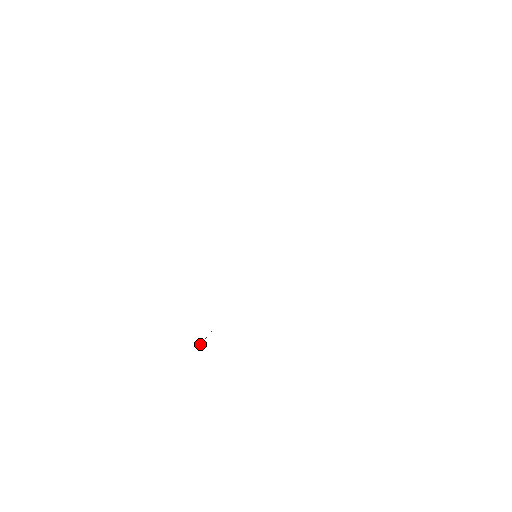
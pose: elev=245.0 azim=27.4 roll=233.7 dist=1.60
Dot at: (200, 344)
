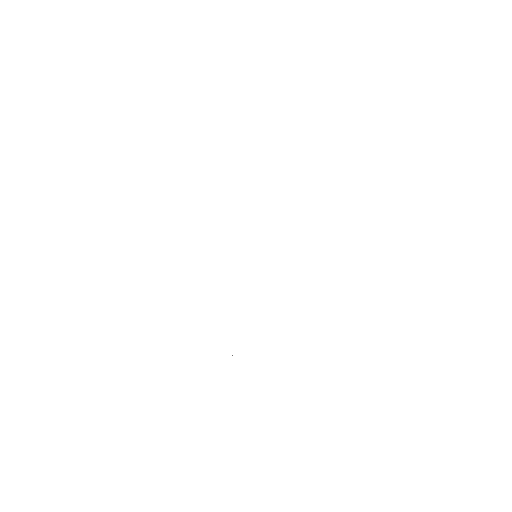
Dot at: occluded
